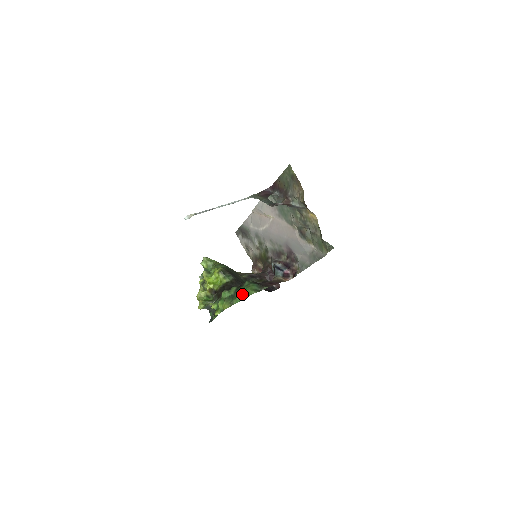
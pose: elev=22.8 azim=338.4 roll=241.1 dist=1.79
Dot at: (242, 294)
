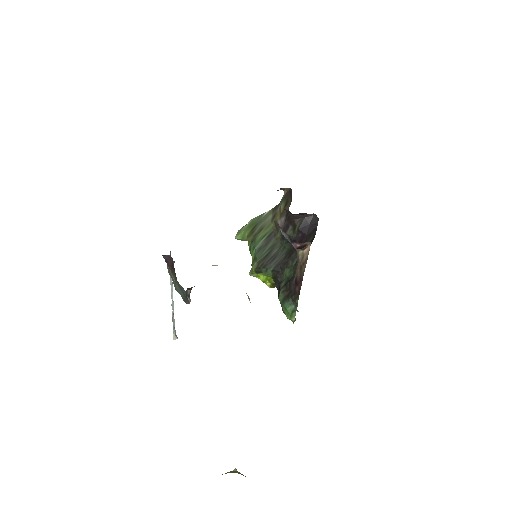
Dot at: occluded
